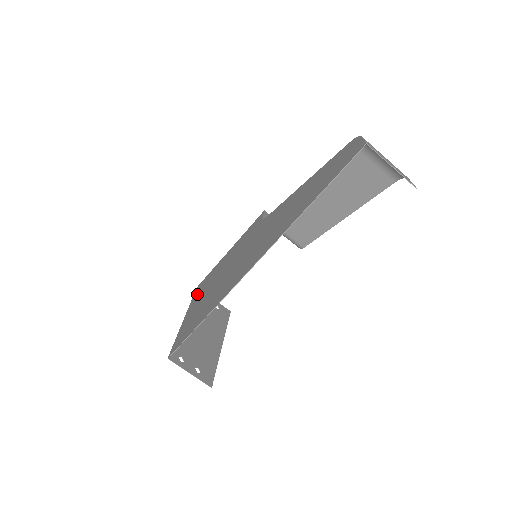
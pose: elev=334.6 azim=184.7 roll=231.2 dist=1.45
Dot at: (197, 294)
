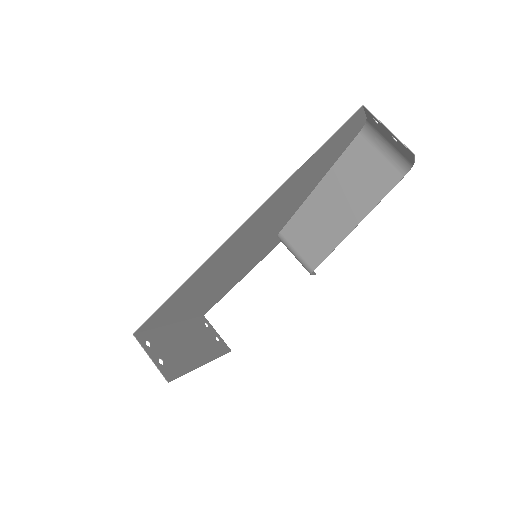
Dot at: (197, 310)
